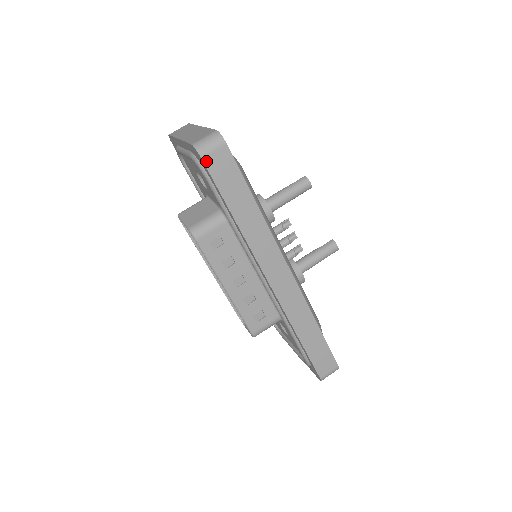
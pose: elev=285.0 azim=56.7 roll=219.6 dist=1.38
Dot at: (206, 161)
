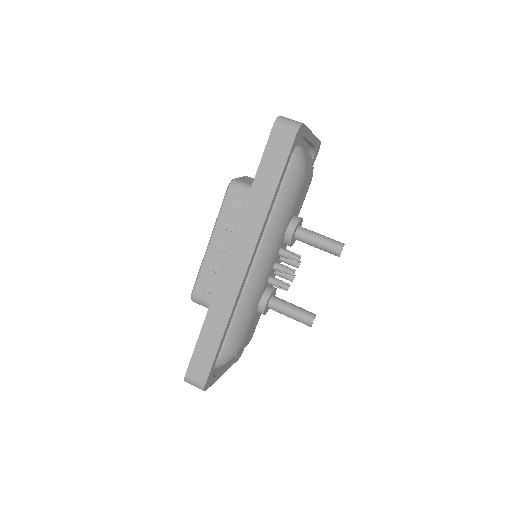
Dot at: (274, 130)
